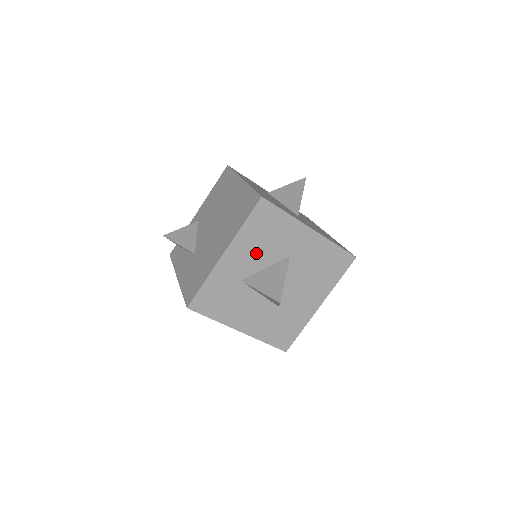
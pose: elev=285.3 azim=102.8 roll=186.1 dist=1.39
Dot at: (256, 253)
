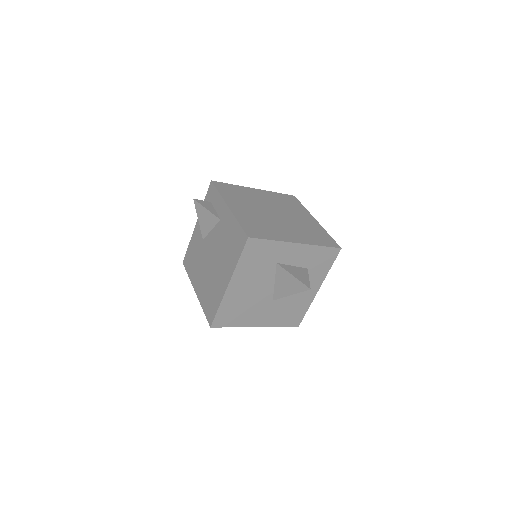
Dot at: occluded
